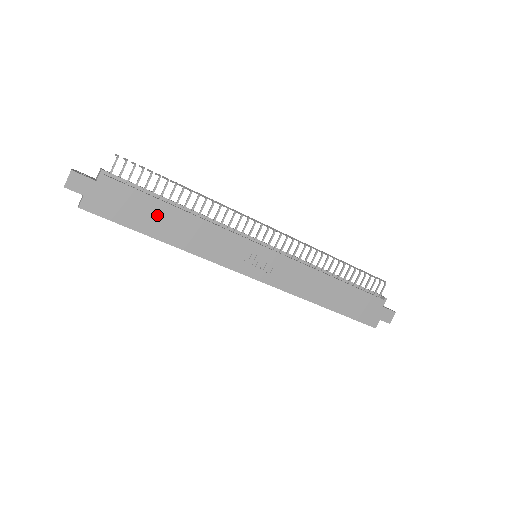
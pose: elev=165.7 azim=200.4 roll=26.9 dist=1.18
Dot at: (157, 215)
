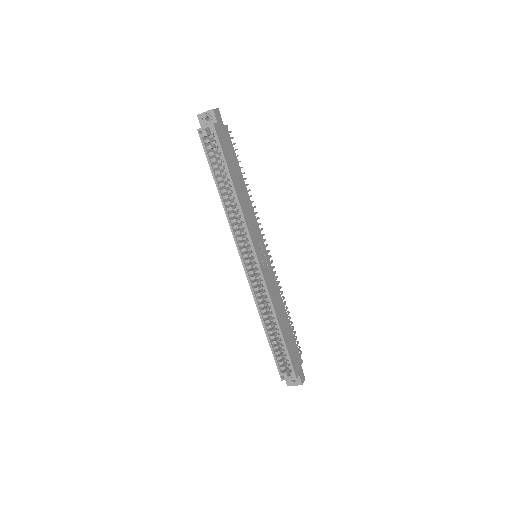
Dot at: (237, 172)
